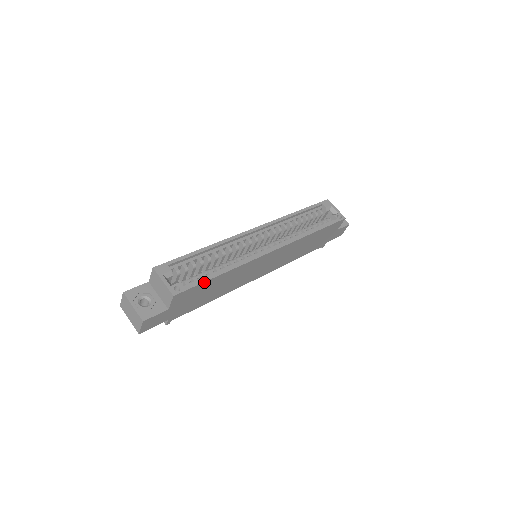
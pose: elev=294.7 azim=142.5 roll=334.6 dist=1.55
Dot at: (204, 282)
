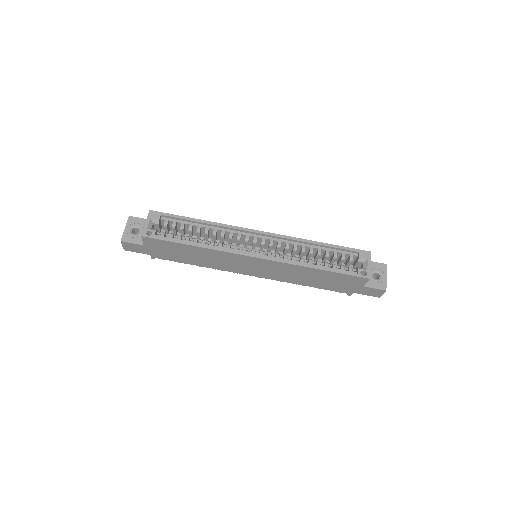
Dot at: (173, 242)
